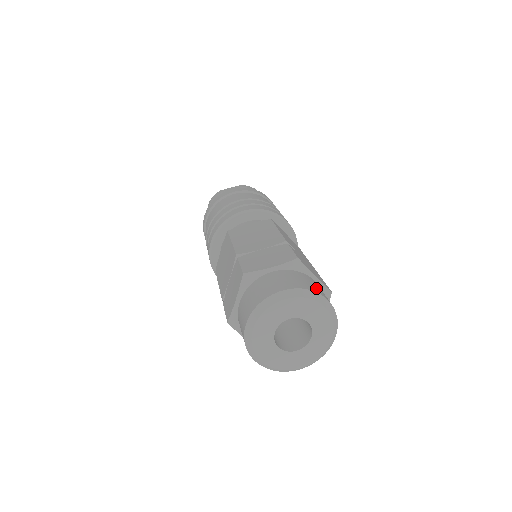
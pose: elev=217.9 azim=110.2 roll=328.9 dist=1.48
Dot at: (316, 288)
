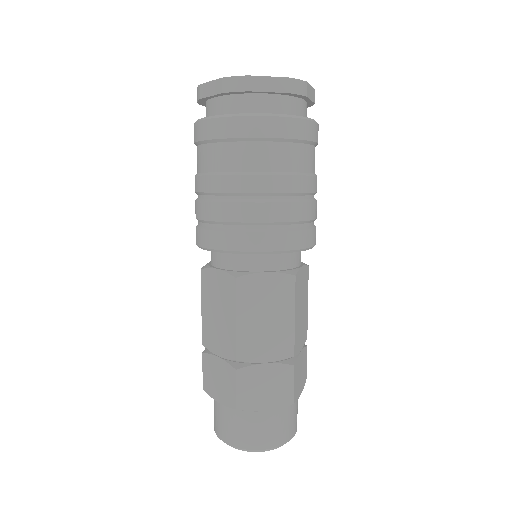
Dot at: (254, 439)
